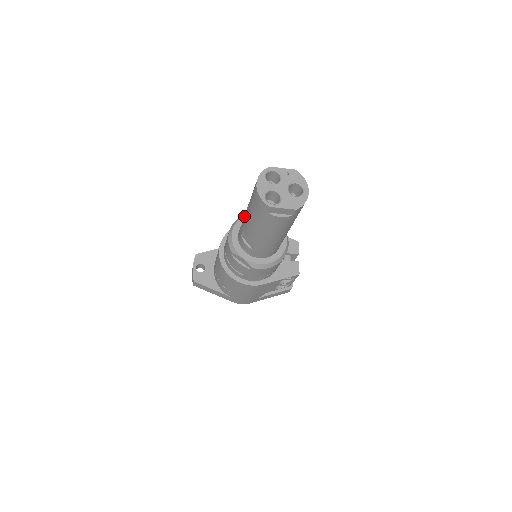
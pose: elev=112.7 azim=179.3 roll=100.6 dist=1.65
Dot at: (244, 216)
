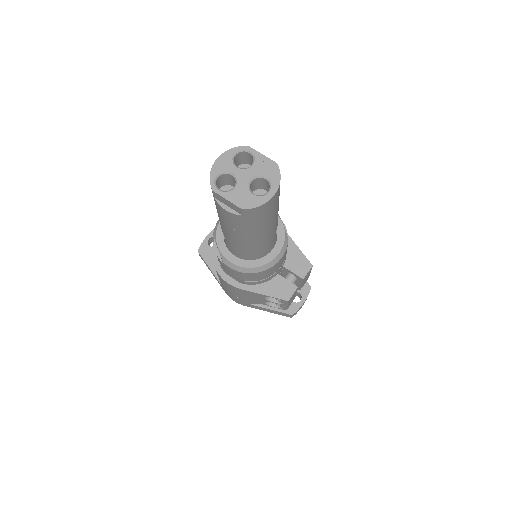
Dot at: occluded
